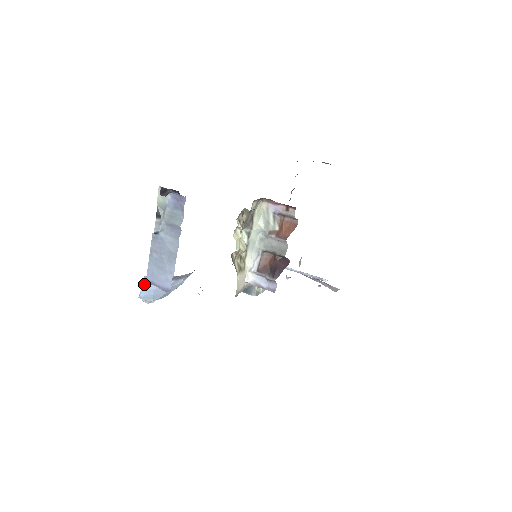
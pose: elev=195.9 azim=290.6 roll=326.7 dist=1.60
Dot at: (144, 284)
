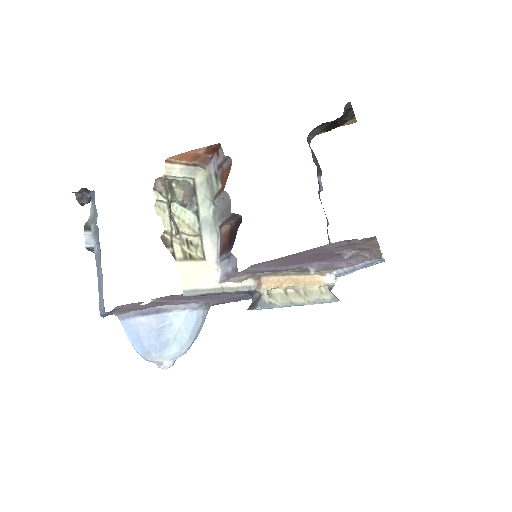
Dot at: (126, 331)
